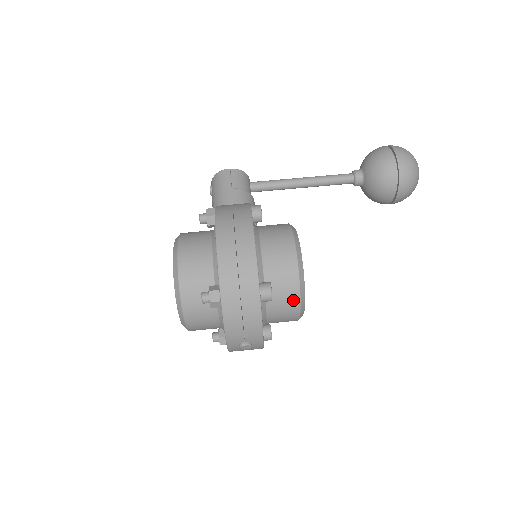
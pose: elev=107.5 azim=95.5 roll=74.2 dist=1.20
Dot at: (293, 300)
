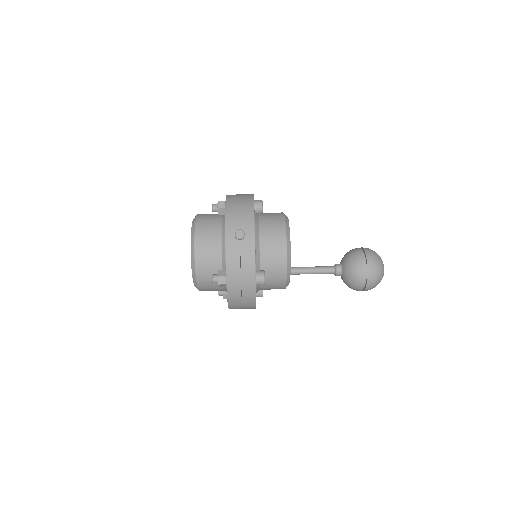
Dot at: (280, 223)
